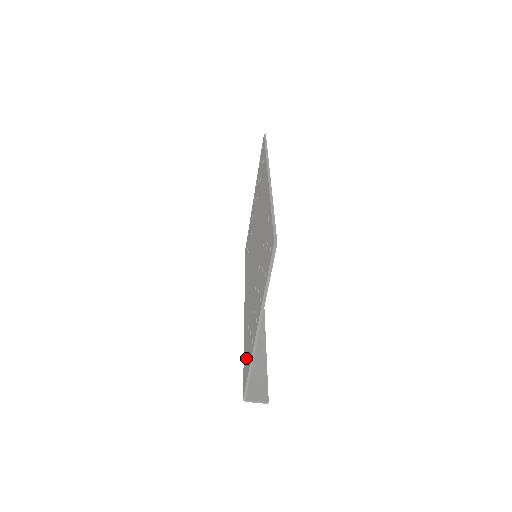
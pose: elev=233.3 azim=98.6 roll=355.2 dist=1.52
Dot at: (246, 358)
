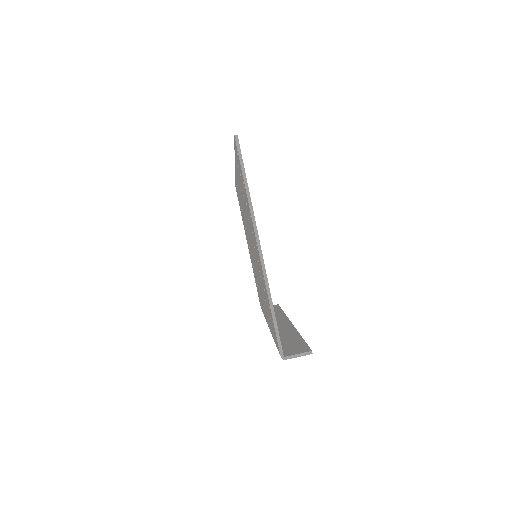
Dot at: (271, 321)
